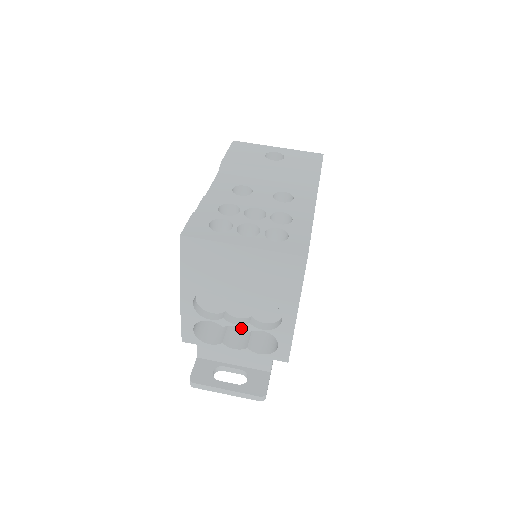
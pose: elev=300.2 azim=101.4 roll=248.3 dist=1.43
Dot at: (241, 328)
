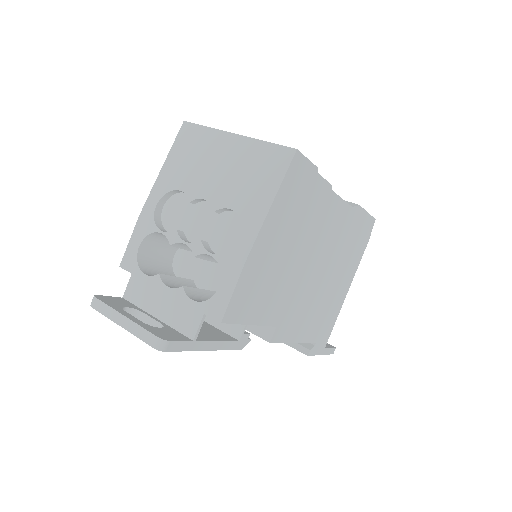
Dot at: occluded
